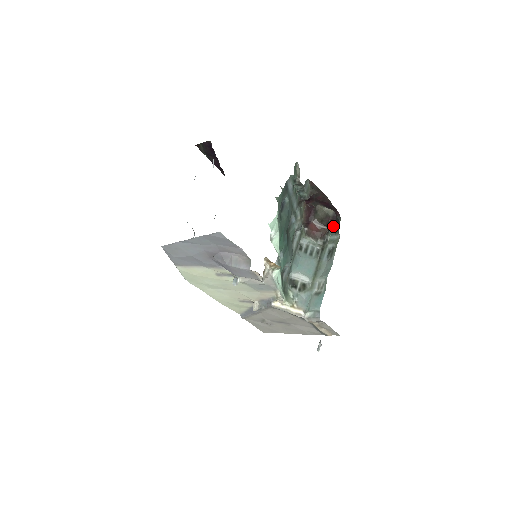
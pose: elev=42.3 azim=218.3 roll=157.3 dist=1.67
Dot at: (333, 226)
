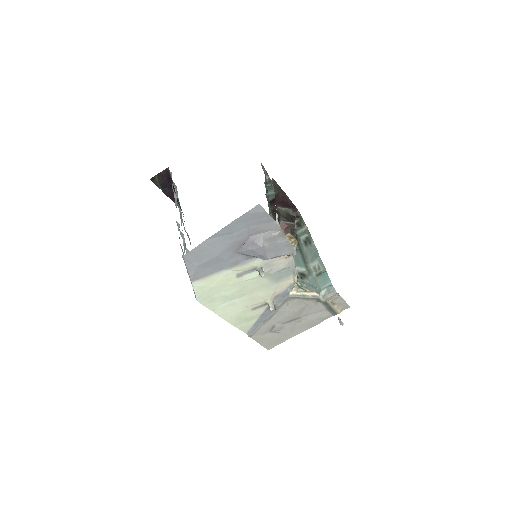
Dot at: occluded
